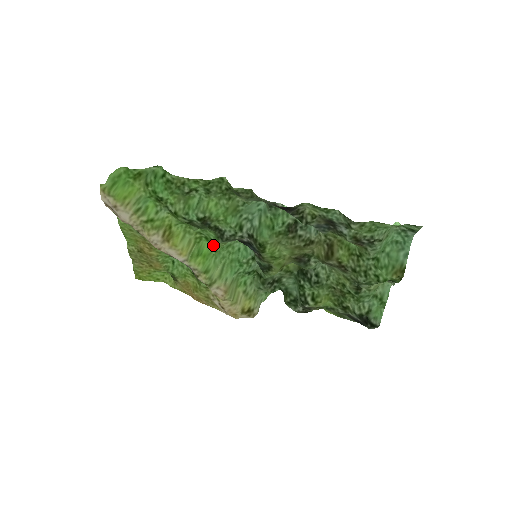
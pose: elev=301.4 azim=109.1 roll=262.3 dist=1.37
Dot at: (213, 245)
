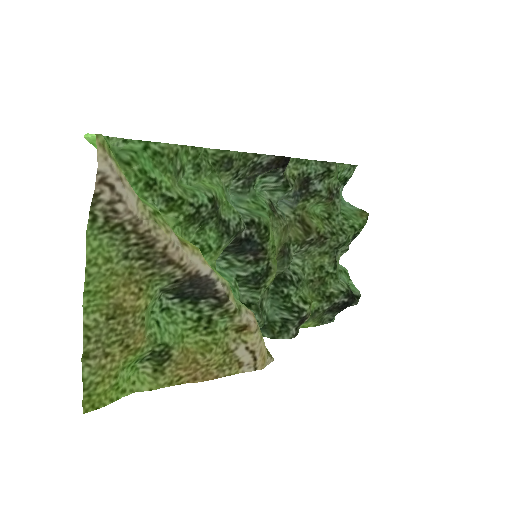
Dot at: (209, 260)
